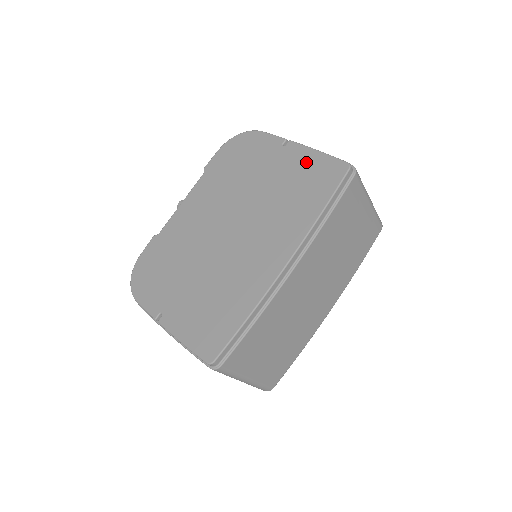
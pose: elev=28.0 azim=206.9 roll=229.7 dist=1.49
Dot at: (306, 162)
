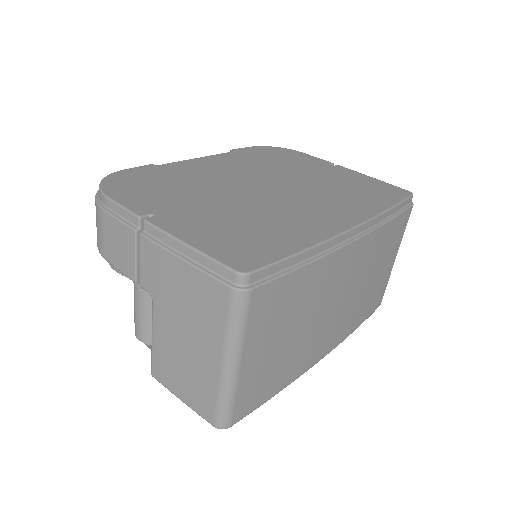
Dot at: (361, 179)
